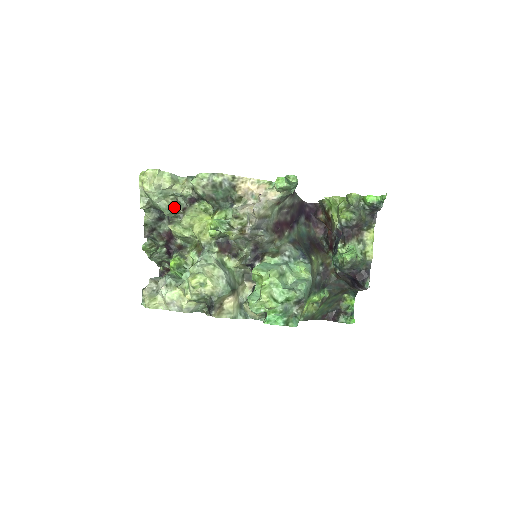
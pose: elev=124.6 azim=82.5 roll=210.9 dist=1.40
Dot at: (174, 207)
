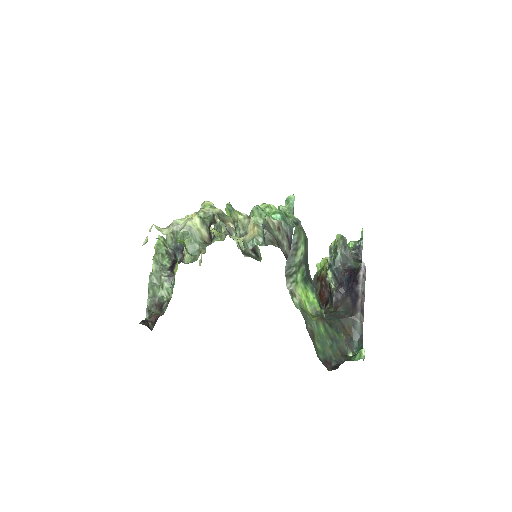
Dot at: occluded
